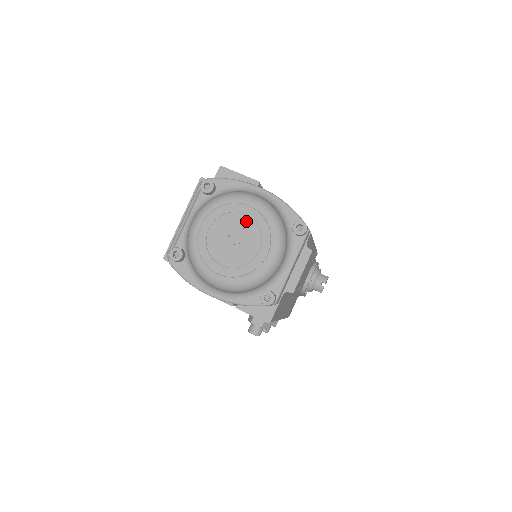
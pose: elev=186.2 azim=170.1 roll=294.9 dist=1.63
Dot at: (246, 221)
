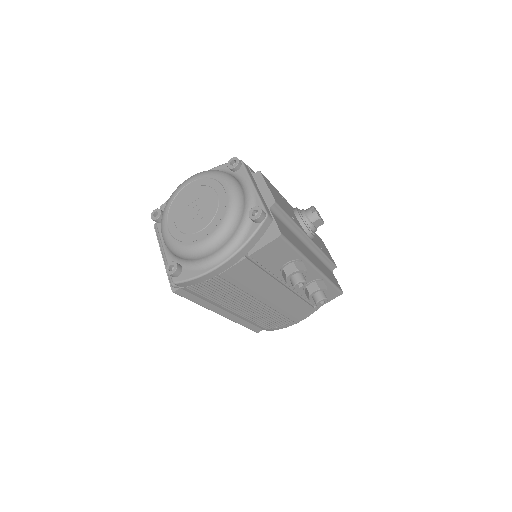
Dot at: (193, 193)
